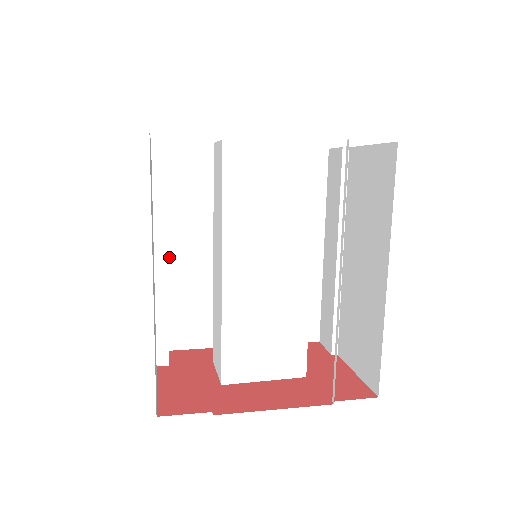
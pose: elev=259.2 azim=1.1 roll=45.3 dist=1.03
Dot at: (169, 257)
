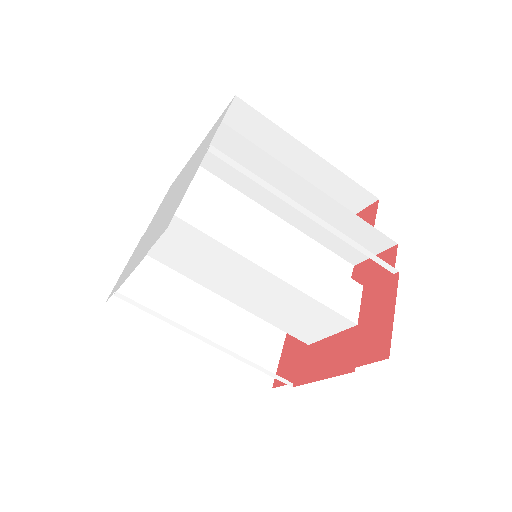
Dot at: occluded
